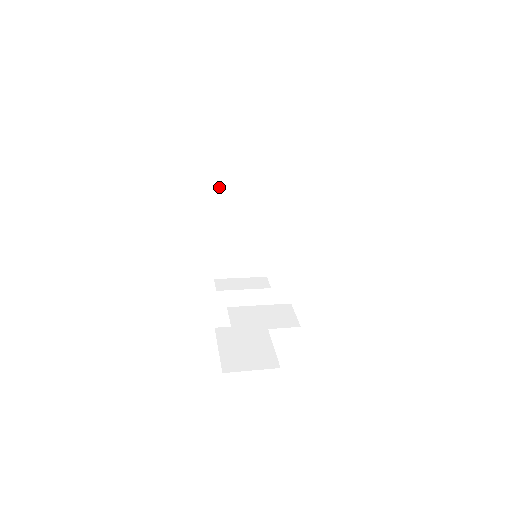
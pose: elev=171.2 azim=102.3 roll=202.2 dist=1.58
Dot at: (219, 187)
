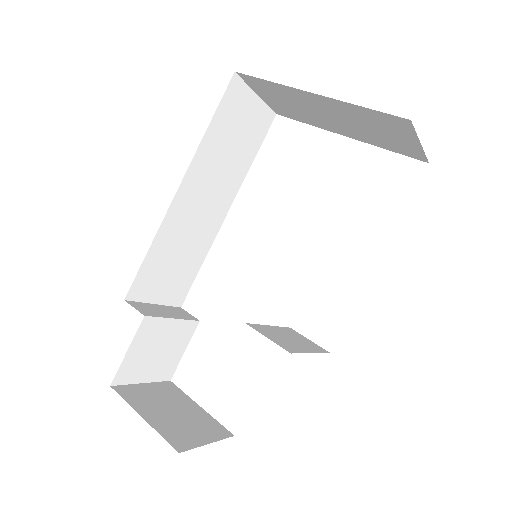
Dot at: (197, 152)
